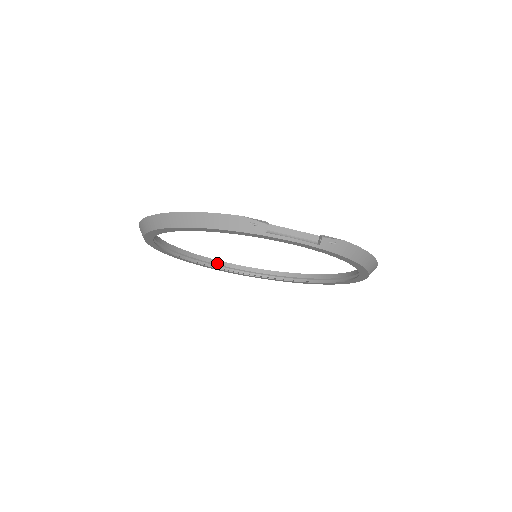
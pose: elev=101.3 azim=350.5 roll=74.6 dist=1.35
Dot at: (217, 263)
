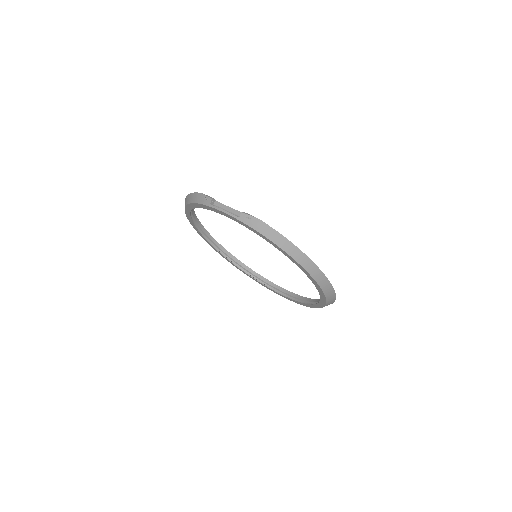
Dot at: (265, 281)
